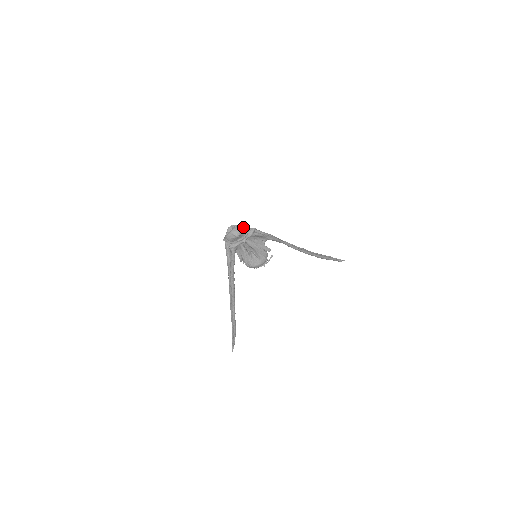
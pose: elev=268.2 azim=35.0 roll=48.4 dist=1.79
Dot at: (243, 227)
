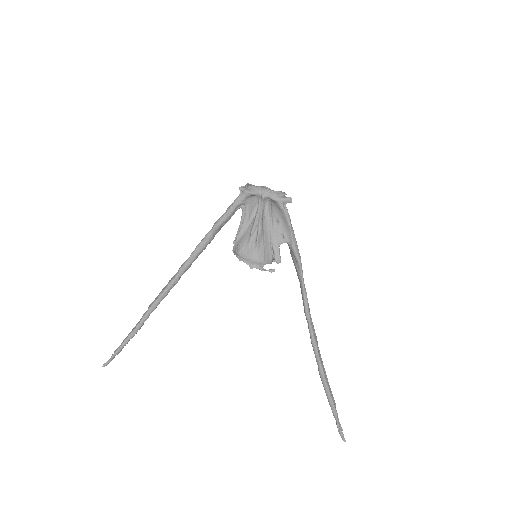
Dot at: occluded
